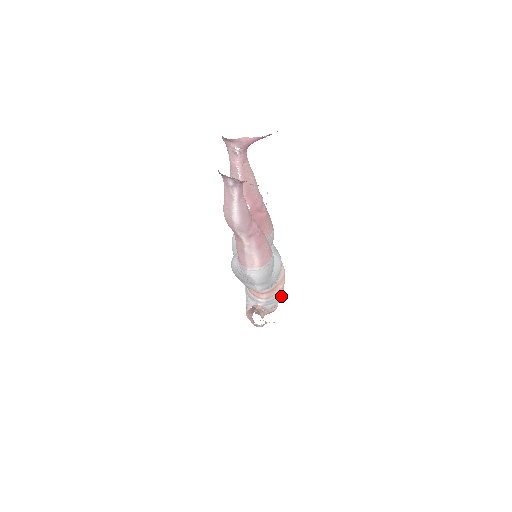
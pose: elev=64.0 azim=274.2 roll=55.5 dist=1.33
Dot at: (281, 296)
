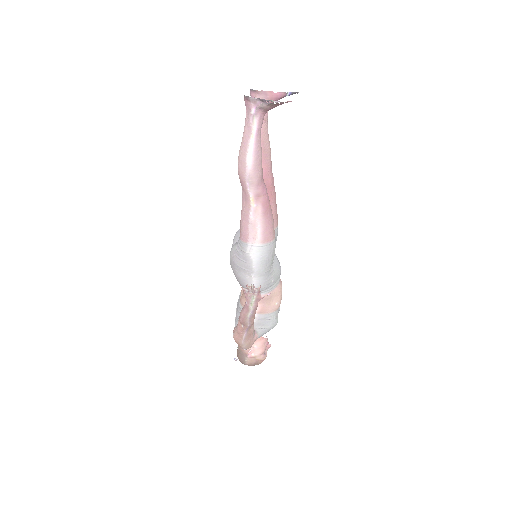
Dot at: (275, 320)
